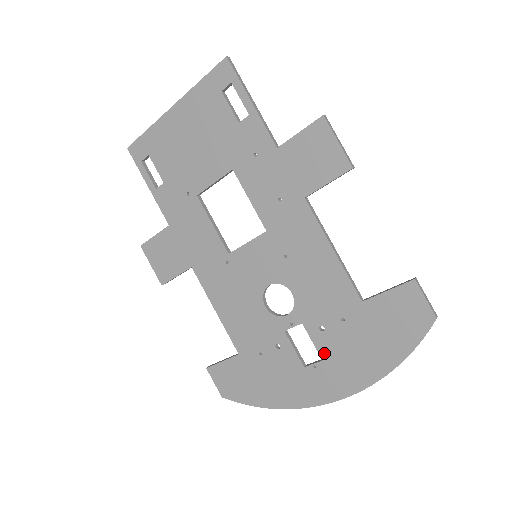
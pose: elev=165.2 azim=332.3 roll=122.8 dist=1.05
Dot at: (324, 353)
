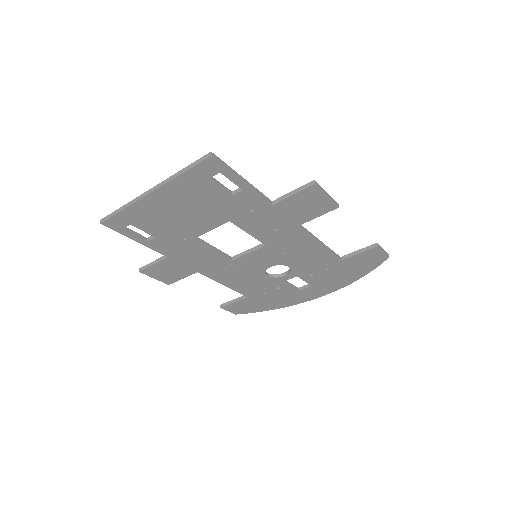
Dot at: (313, 283)
